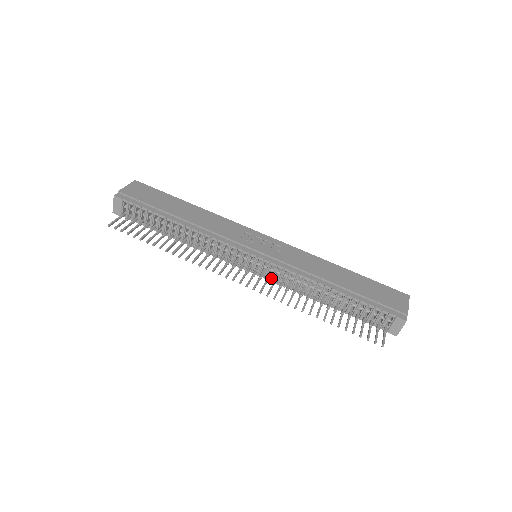
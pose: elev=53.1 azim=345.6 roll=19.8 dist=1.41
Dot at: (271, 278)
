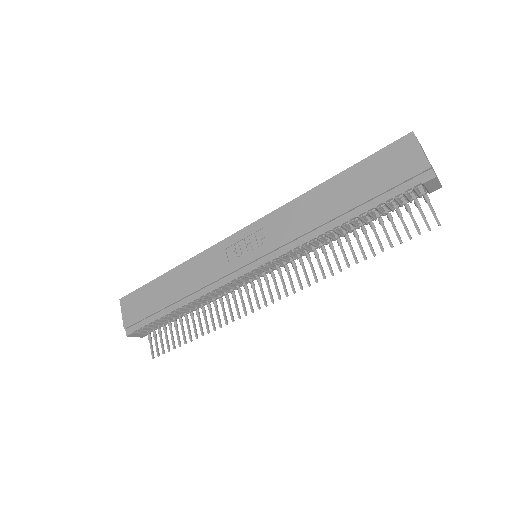
Dot at: (287, 263)
